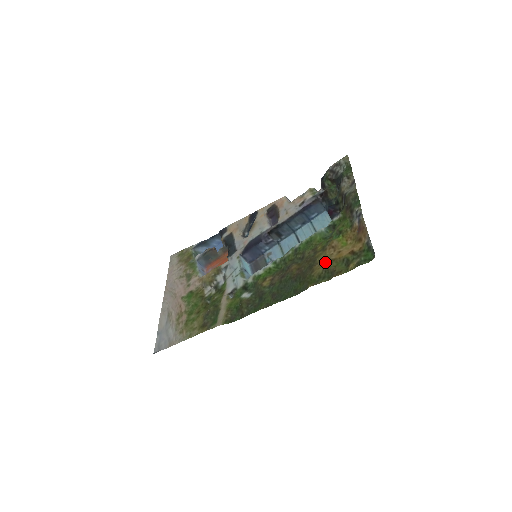
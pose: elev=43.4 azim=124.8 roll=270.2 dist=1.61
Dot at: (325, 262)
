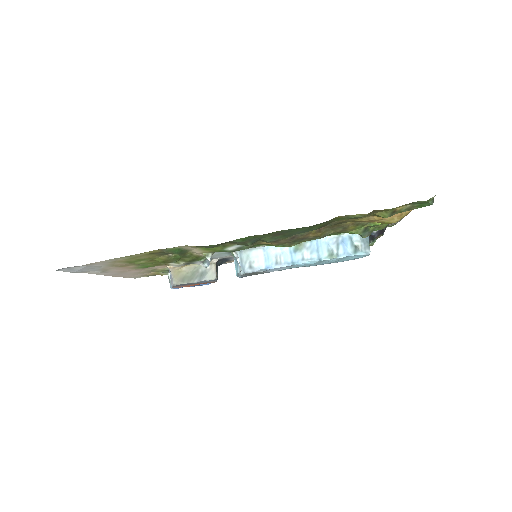
Dot at: occluded
